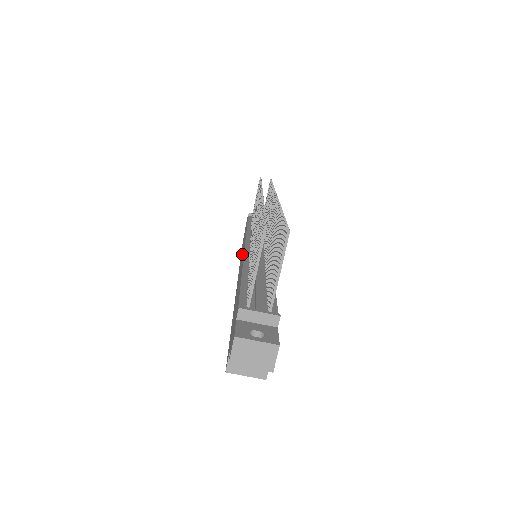
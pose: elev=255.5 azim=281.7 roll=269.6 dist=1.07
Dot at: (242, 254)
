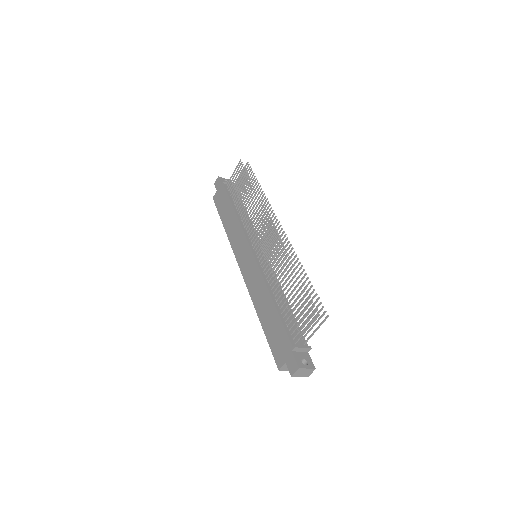
Dot at: (241, 247)
